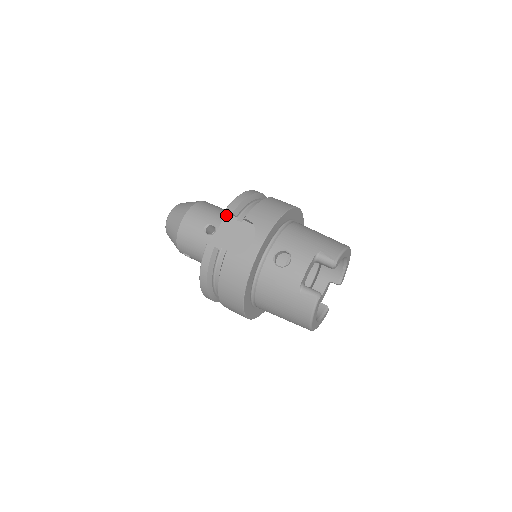
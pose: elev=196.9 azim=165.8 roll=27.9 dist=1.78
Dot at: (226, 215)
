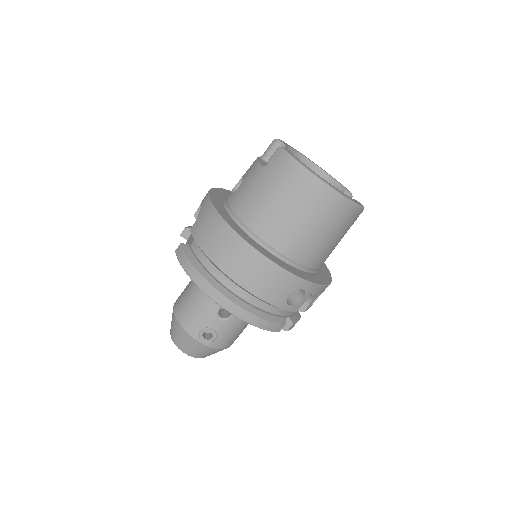
Dot at: (187, 240)
